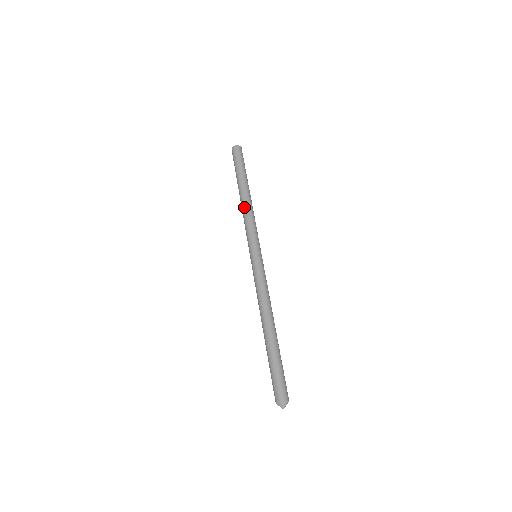
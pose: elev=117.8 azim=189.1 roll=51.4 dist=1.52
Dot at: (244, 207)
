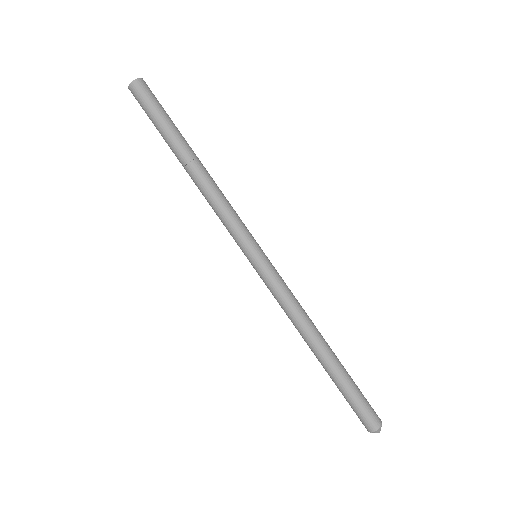
Dot at: (202, 190)
